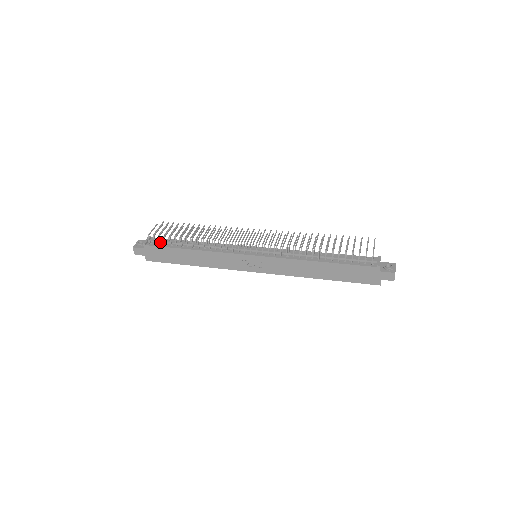
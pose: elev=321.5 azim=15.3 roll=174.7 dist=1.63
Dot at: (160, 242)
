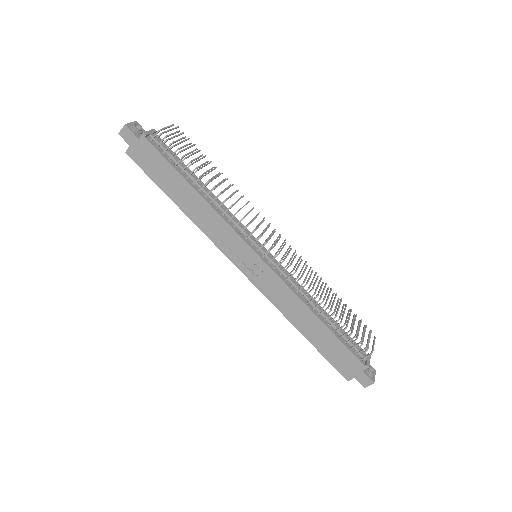
Dot at: (166, 150)
